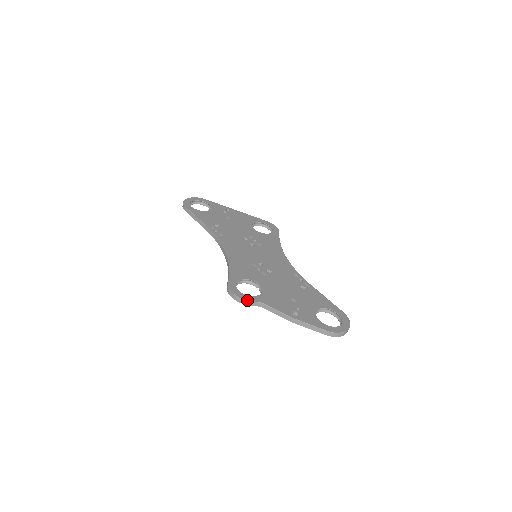
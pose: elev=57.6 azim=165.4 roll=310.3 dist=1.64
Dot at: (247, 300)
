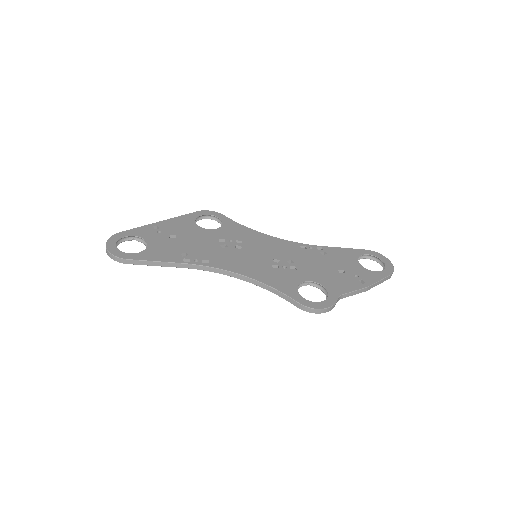
Dot at: (333, 304)
